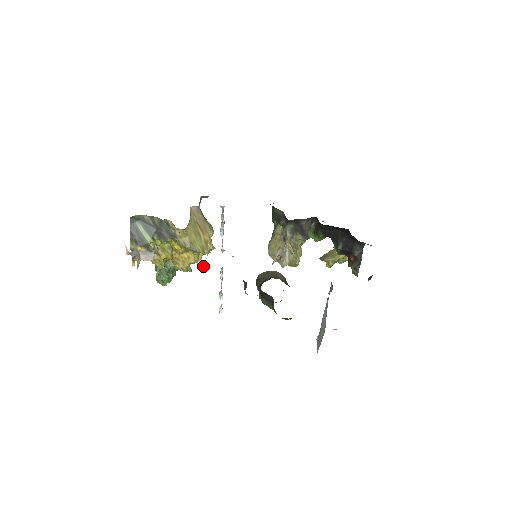
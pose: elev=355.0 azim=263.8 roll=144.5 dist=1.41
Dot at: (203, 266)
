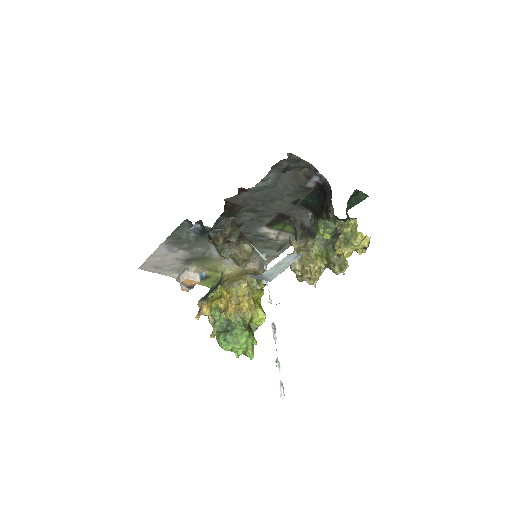
Dot at: (234, 298)
